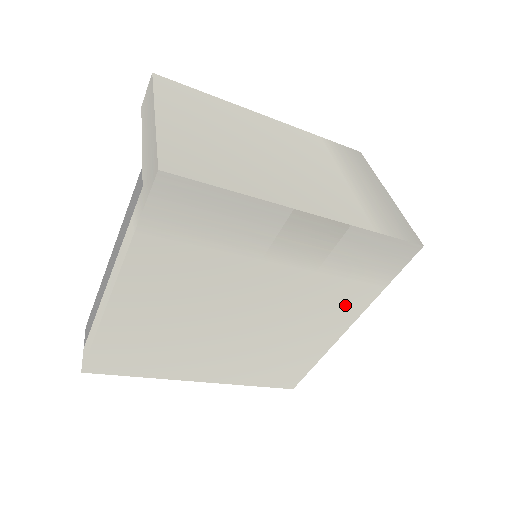
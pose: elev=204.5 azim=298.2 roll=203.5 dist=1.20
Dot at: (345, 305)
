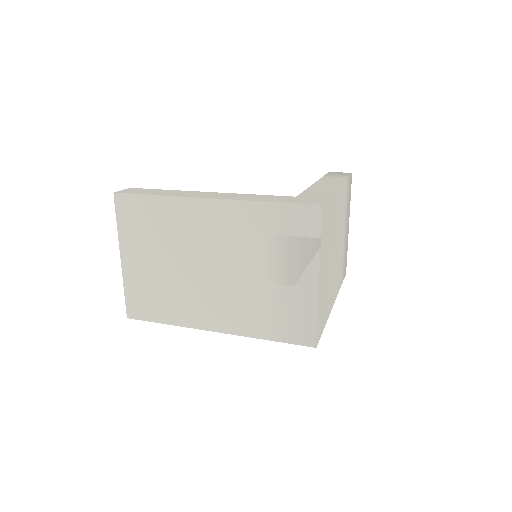
Dot at: occluded
